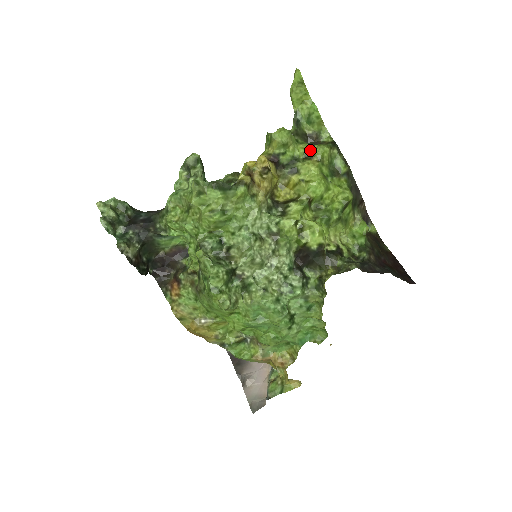
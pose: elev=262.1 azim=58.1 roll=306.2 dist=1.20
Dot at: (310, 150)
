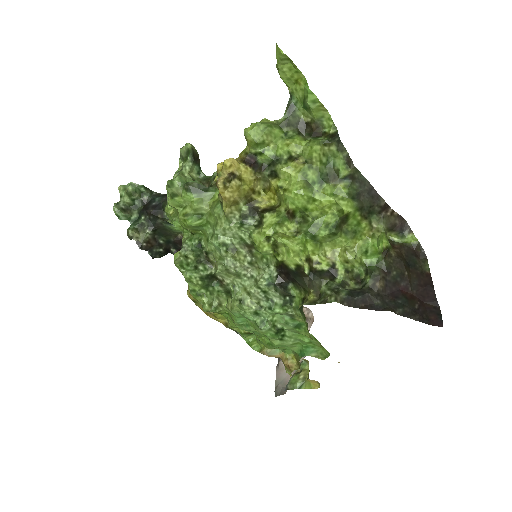
Dot at: (297, 148)
